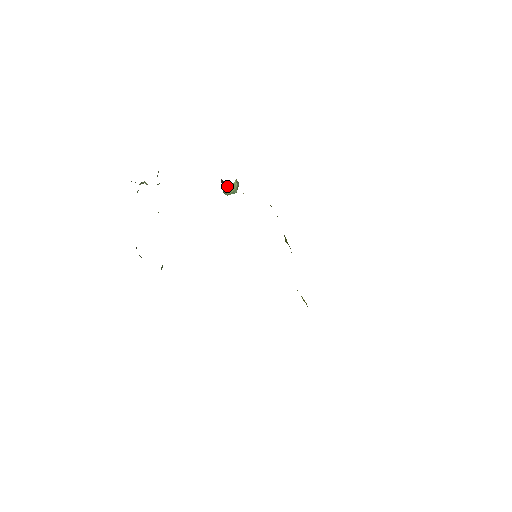
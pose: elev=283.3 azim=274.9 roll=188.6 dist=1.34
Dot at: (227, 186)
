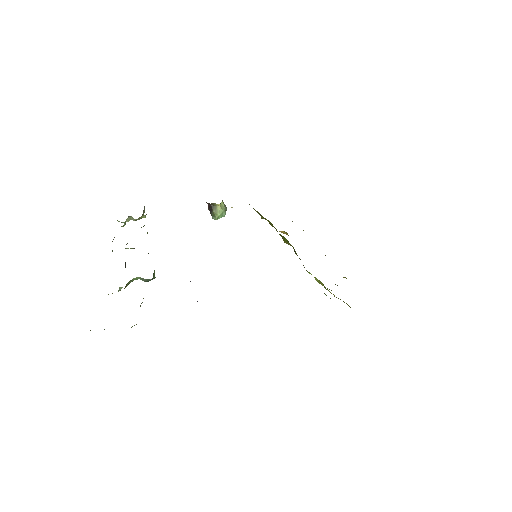
Dot at: (215, 208)
